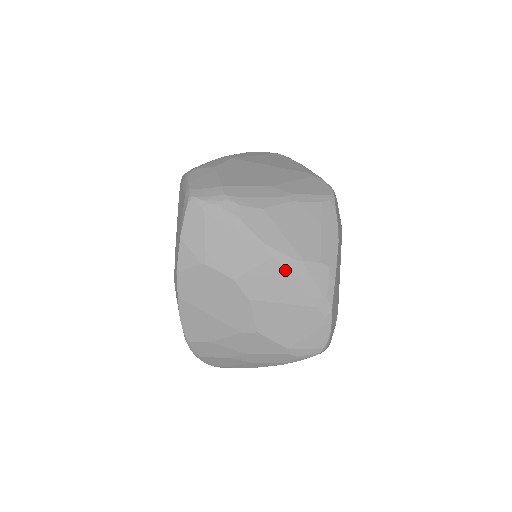
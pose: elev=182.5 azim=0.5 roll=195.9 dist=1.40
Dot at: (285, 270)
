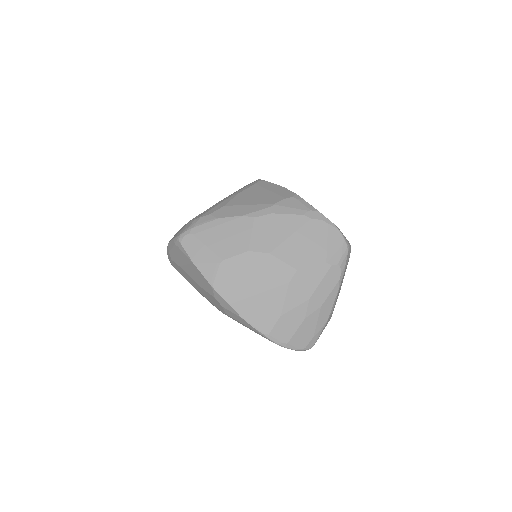
Dot at: (270, 217)
